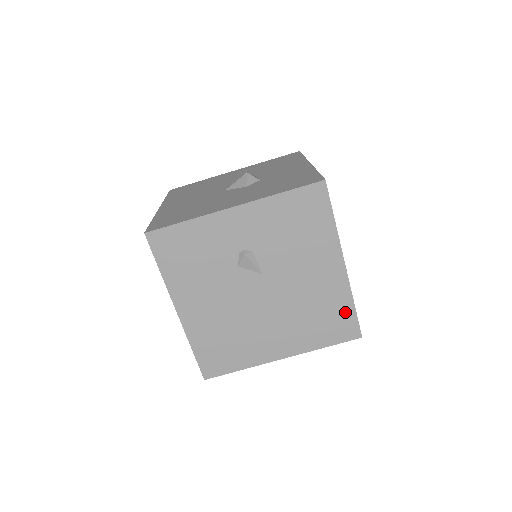
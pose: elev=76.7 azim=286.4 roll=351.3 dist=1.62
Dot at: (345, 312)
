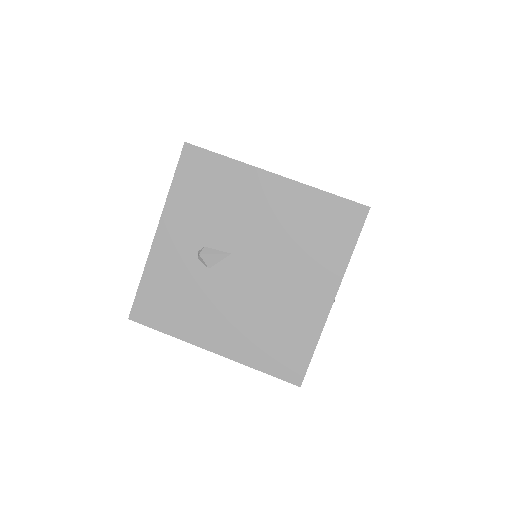
Dot at: (327, 206)
